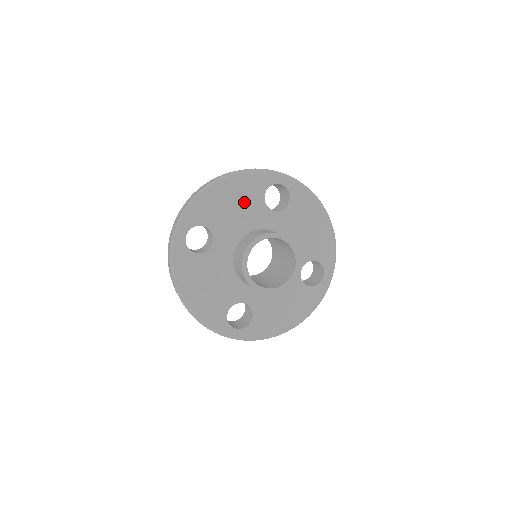
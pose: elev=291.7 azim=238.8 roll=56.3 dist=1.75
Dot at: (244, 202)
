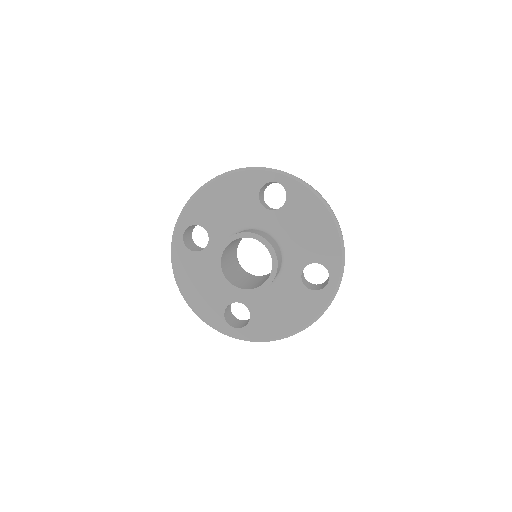
Dot at: (238, 201)
